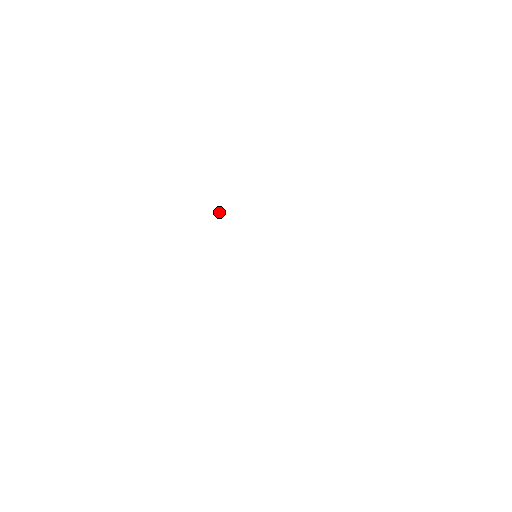
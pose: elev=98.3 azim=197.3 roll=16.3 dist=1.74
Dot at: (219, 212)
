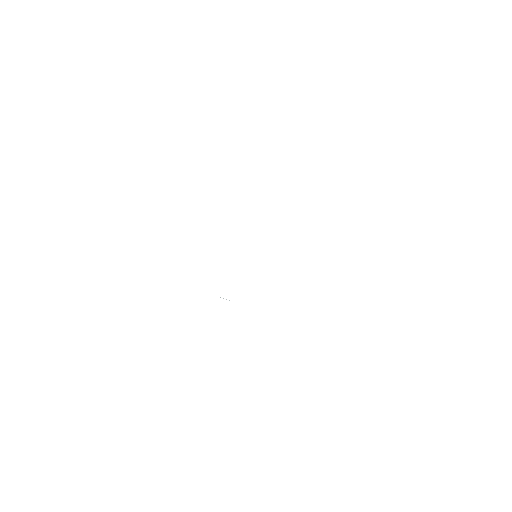
Dot at: occluded
